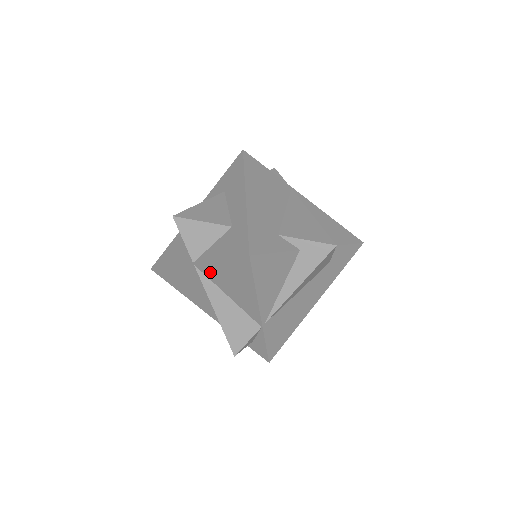
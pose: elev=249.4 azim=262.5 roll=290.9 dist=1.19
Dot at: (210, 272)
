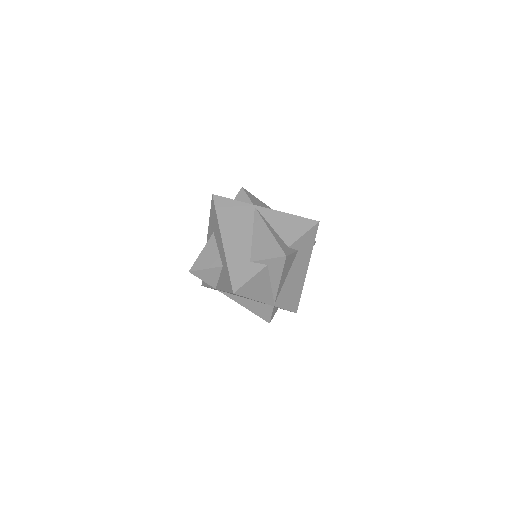
Dot at: occluded
